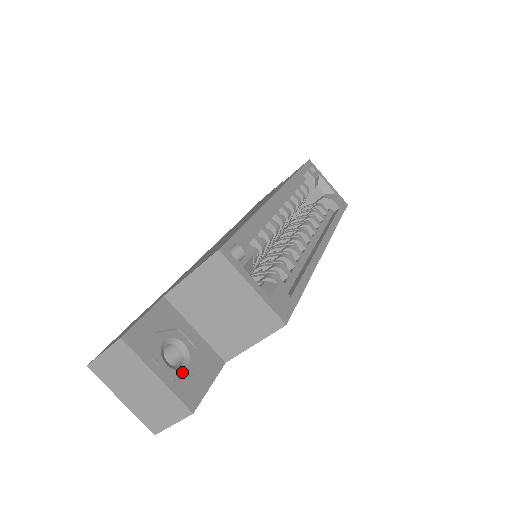
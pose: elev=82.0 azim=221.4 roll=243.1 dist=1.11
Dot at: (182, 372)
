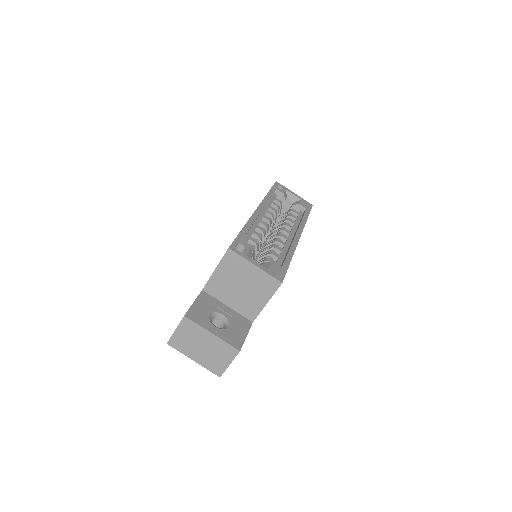
Dot at: (226, 330)
